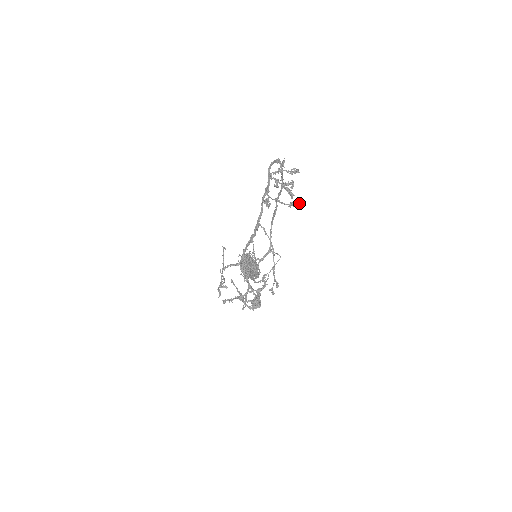
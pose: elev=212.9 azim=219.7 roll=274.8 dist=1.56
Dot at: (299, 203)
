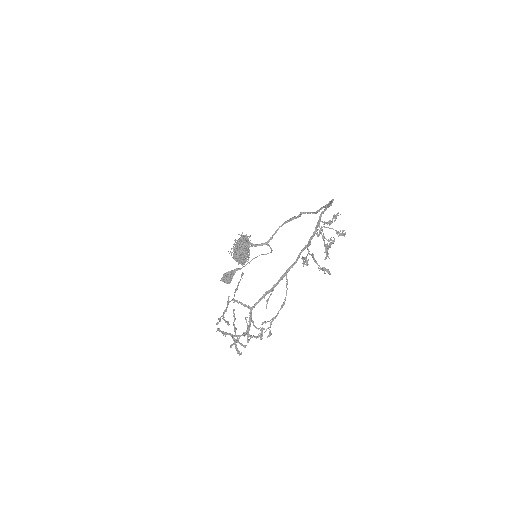
Dot at: (330, 273)
